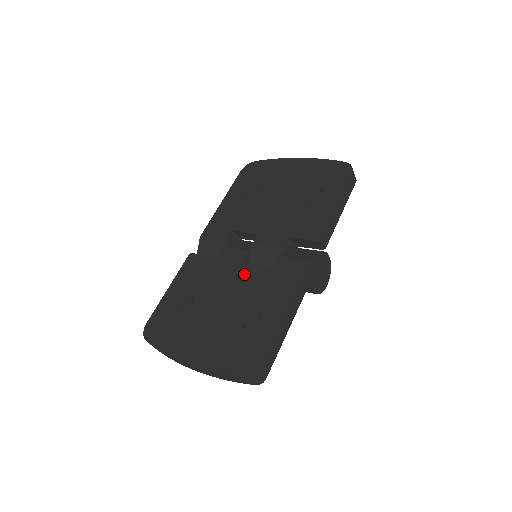
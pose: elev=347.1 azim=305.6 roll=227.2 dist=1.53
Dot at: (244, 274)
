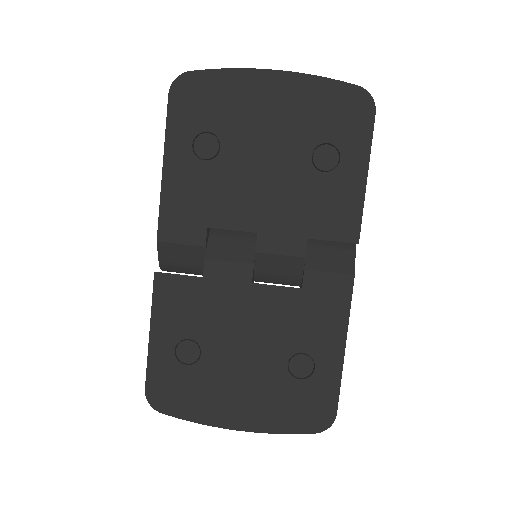
Dot at: (263, 303)
